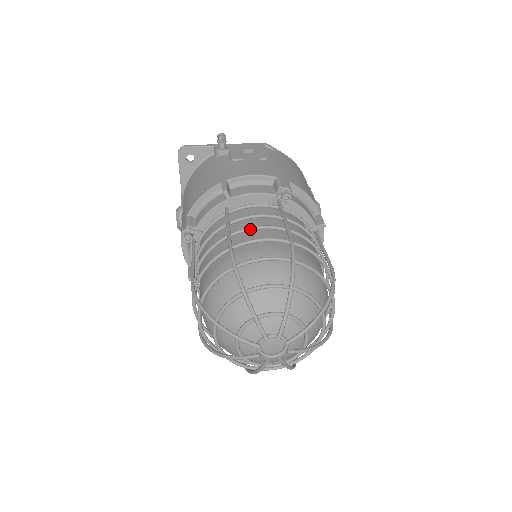
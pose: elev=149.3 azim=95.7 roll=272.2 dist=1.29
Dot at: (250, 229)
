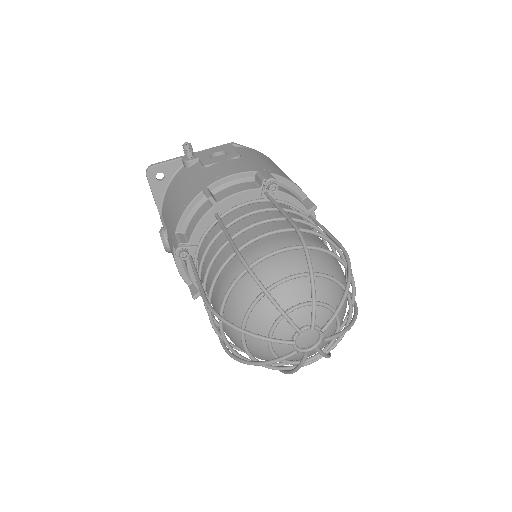
Dot at: (249, 227)
